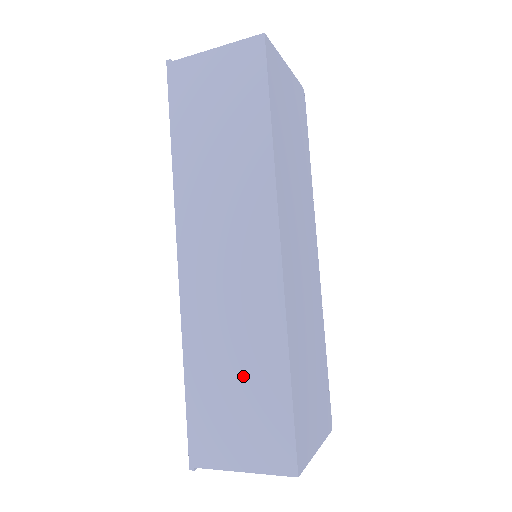
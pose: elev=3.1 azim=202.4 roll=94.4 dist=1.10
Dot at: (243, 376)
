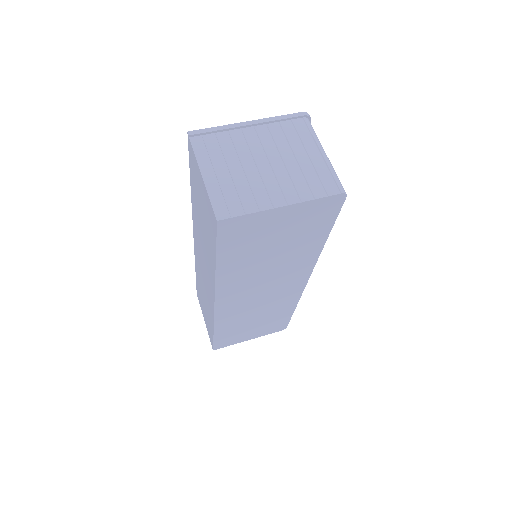
Dot at: occluded
